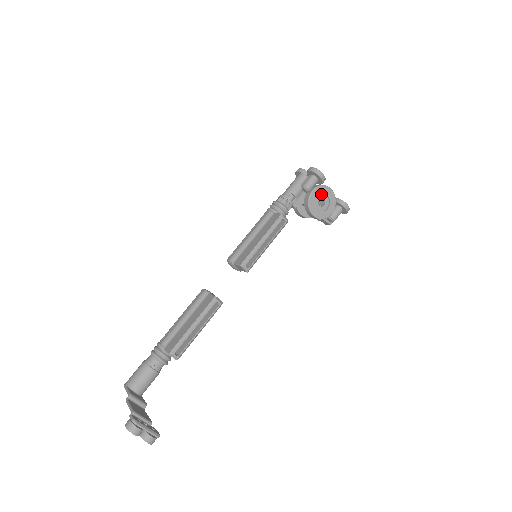
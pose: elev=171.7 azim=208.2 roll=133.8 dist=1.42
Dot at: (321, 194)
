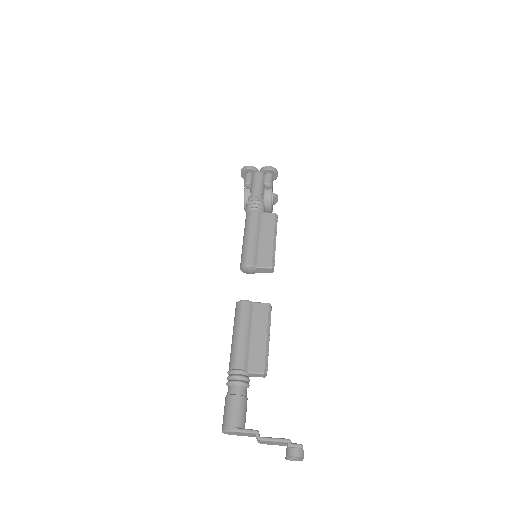
Dot at: occluded
